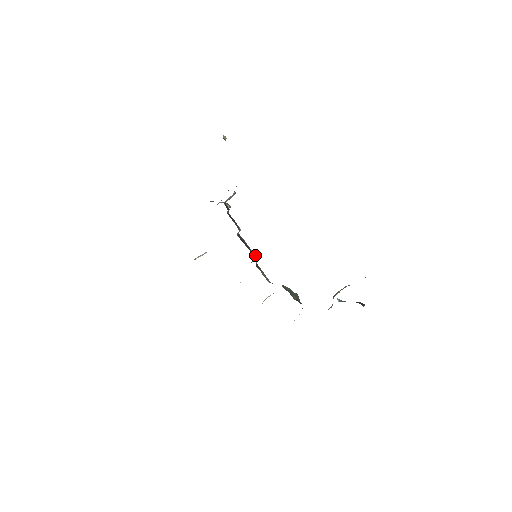
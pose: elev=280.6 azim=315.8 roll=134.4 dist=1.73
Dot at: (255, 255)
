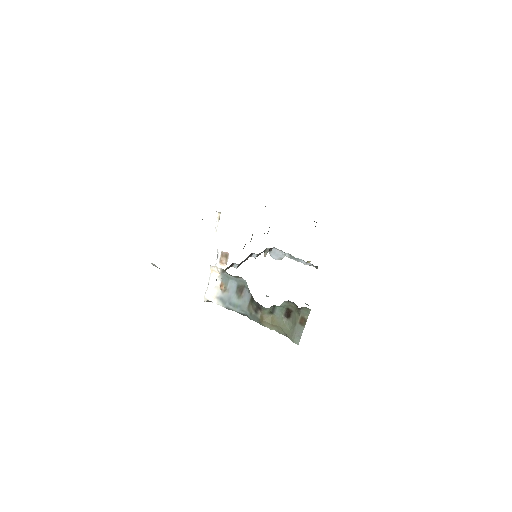
Dot at: occluded
